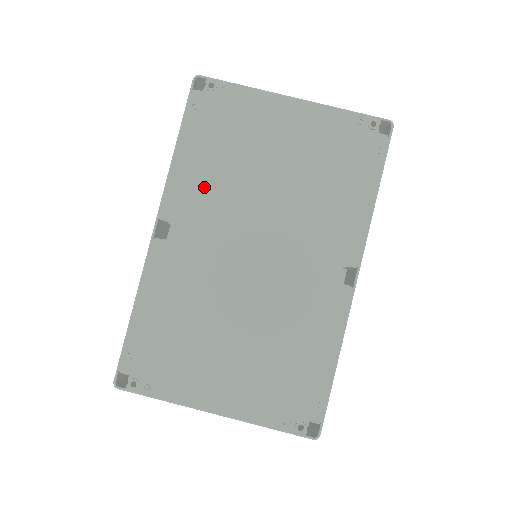
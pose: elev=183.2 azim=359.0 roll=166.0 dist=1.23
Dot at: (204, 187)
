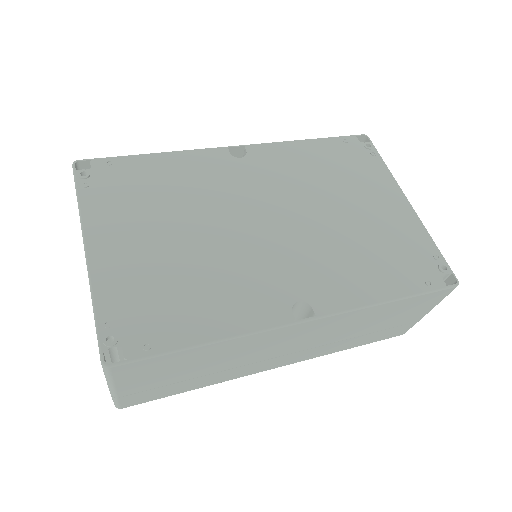
Dot at: (293, 167)
